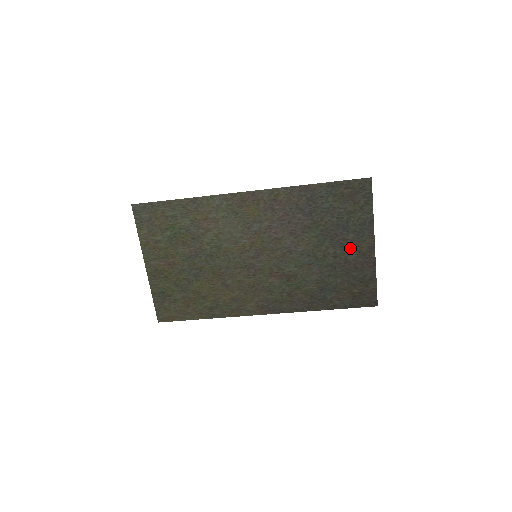
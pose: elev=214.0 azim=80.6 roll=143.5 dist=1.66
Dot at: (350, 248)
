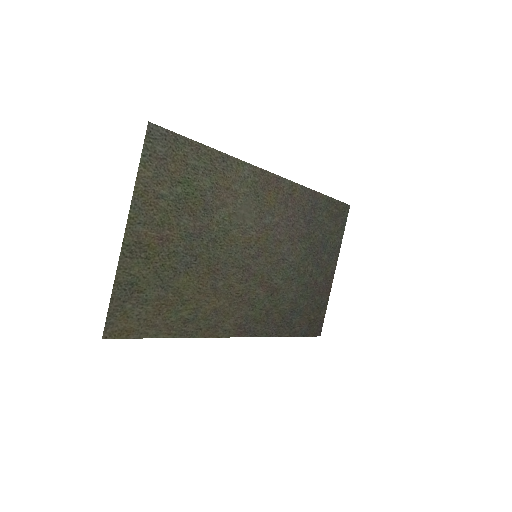
Dot at: (321, 269)
